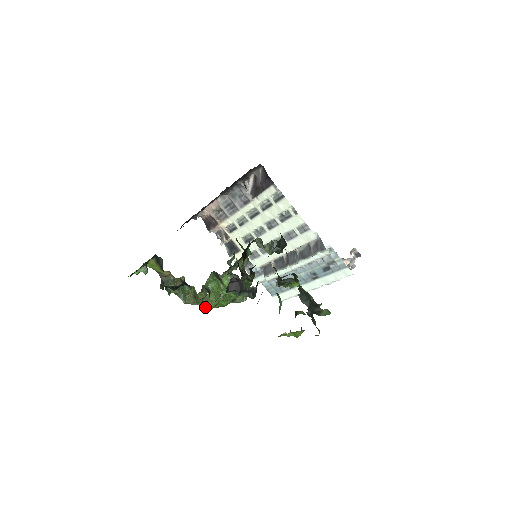
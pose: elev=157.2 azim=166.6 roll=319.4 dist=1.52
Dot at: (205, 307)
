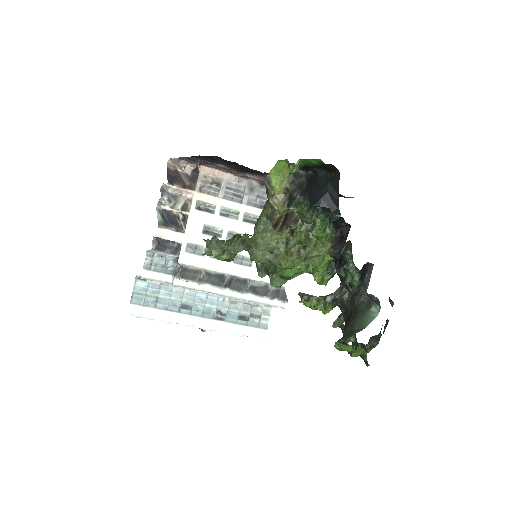
Dot at: (281, 260)
